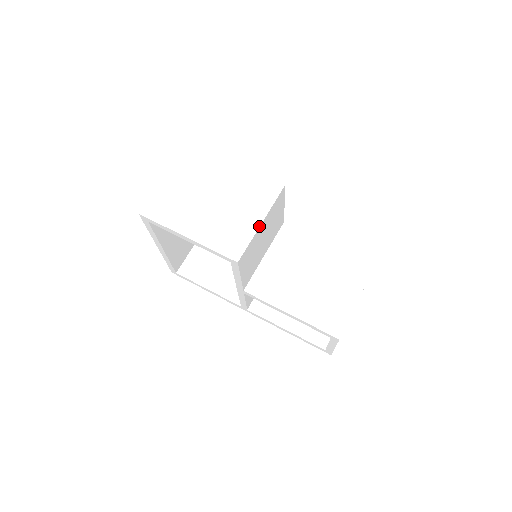
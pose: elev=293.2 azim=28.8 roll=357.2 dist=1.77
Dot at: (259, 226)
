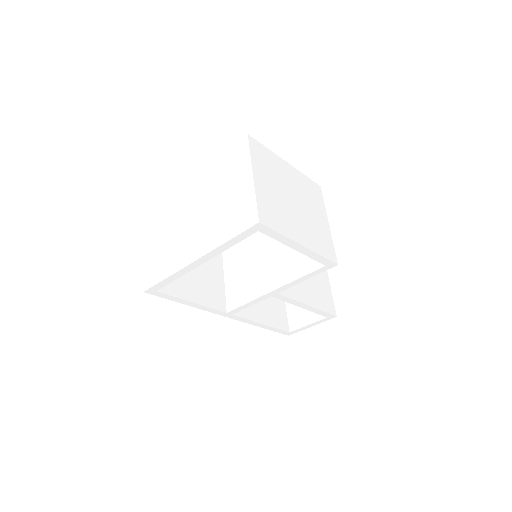
Dot at: occluded
